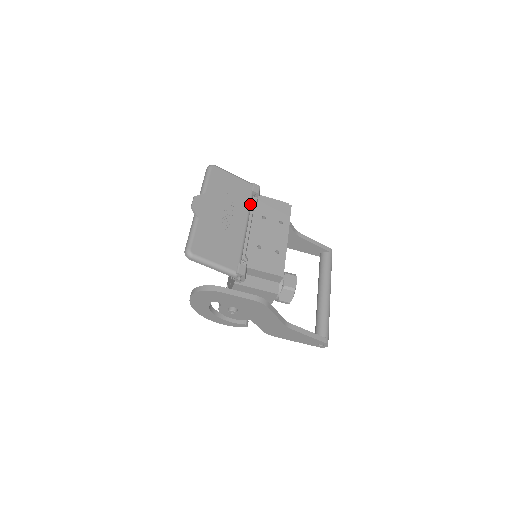
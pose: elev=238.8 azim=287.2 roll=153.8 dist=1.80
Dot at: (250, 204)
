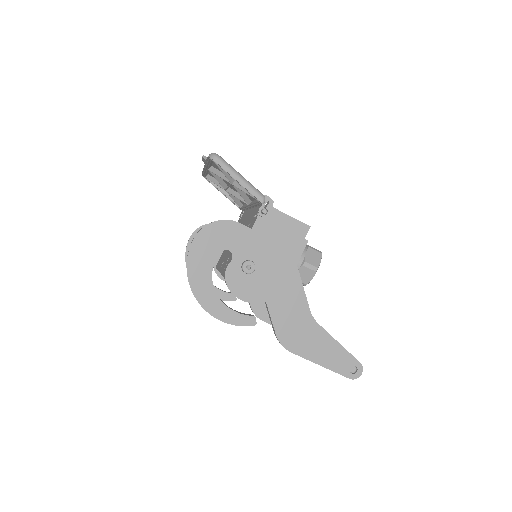
Dot at: occluded
